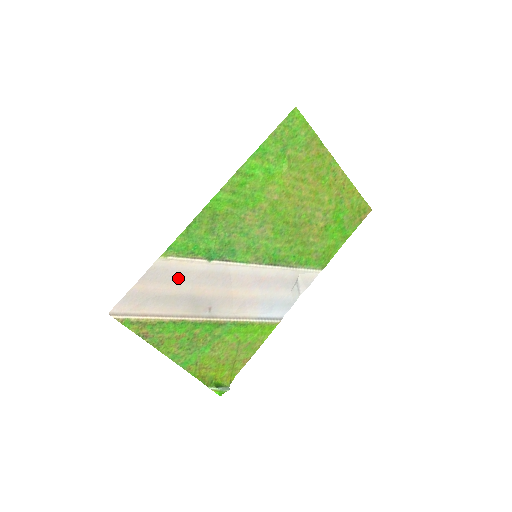
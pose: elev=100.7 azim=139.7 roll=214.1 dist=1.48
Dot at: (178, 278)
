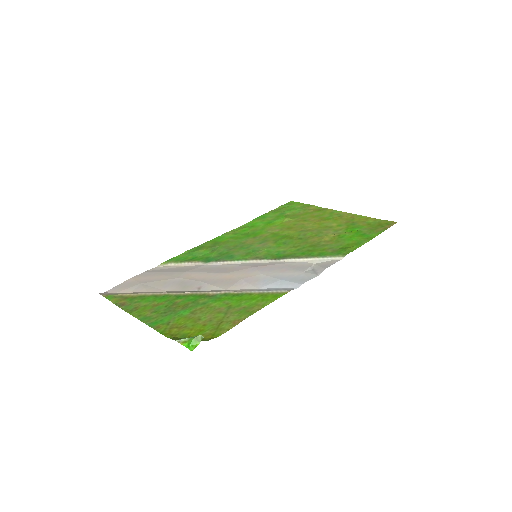
Dot at: (171, 272)
